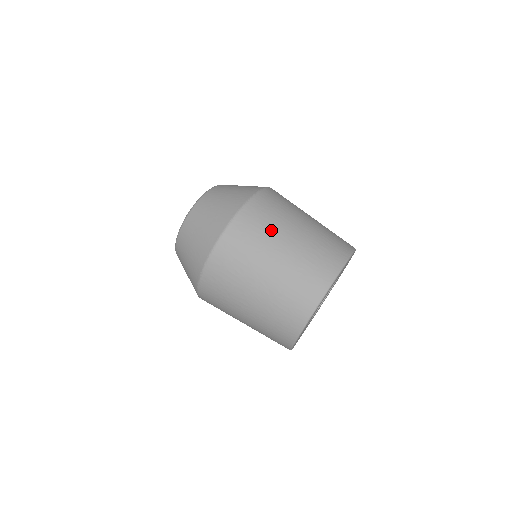
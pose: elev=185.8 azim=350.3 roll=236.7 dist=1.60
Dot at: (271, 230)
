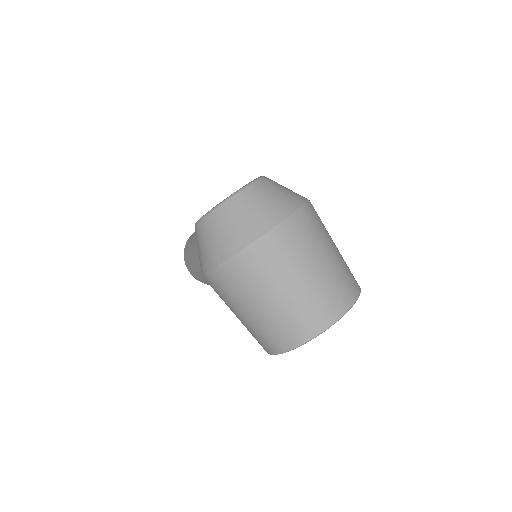
Dot at: (319, 239)
